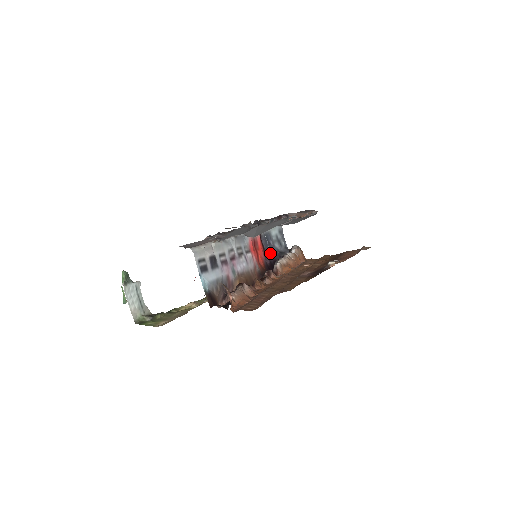
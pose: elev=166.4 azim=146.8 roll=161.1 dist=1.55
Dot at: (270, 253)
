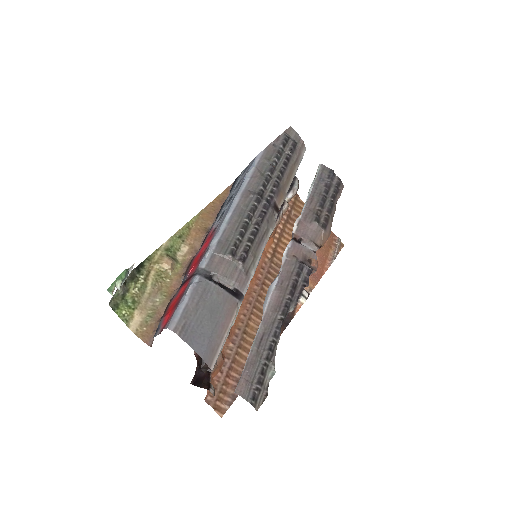
Dot at: occluded
